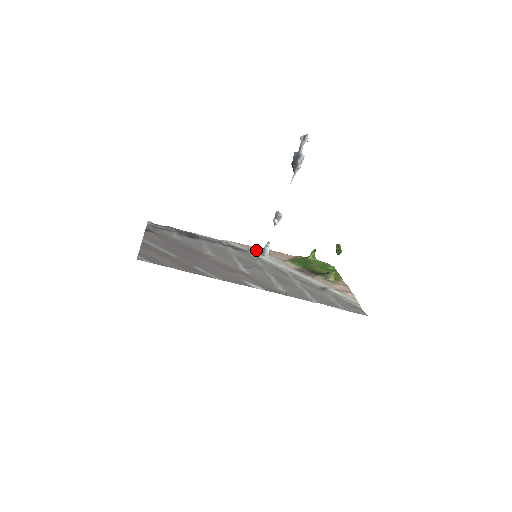
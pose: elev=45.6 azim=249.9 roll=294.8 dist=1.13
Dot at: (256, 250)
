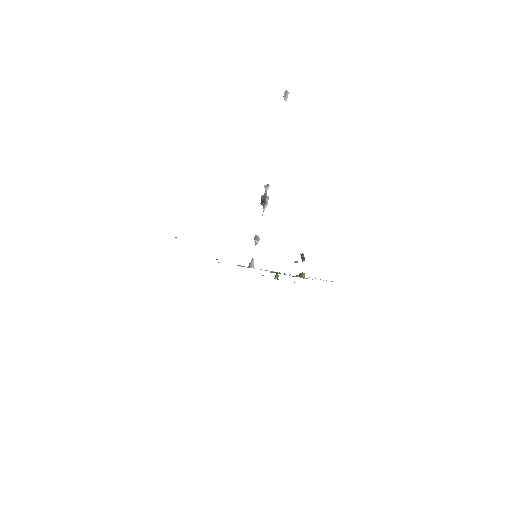
Dot at: occluded
